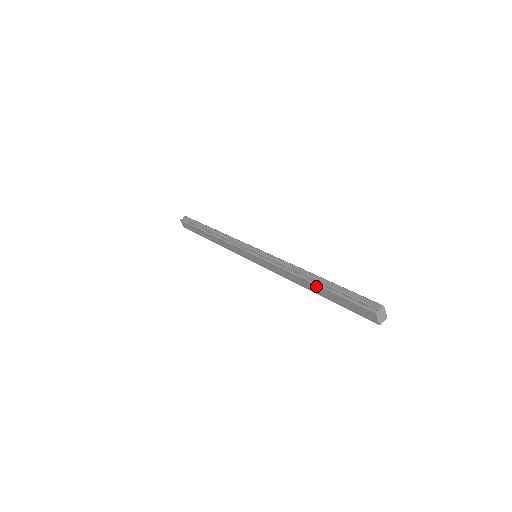
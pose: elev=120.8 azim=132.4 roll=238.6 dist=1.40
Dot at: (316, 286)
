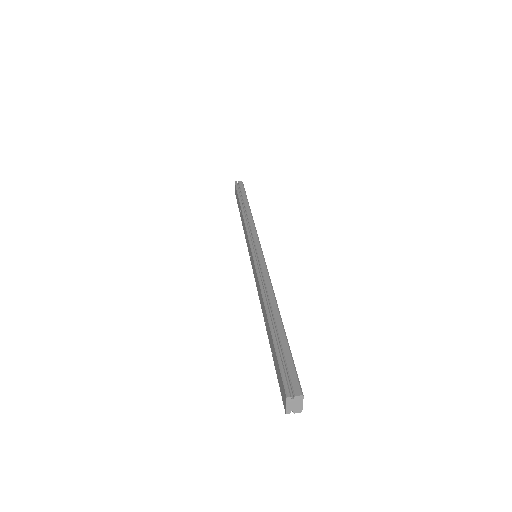
Dot at: (268, 323)
